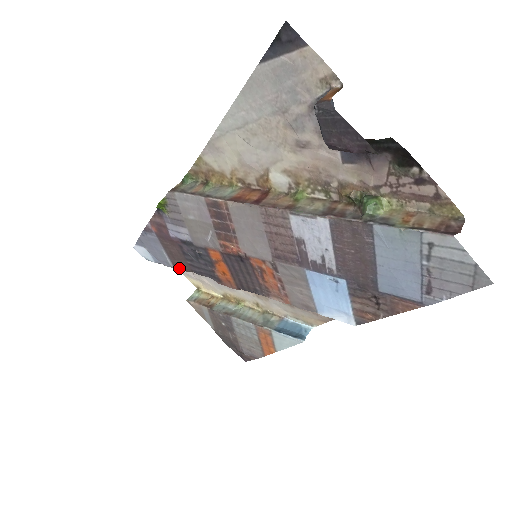
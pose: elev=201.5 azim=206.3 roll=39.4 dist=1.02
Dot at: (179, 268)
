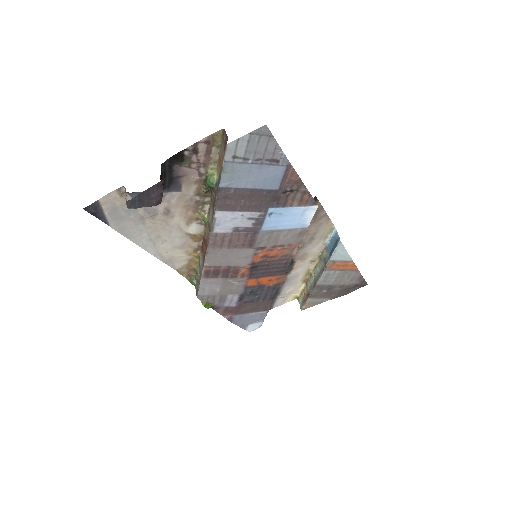
Dot at: (267, 308)
